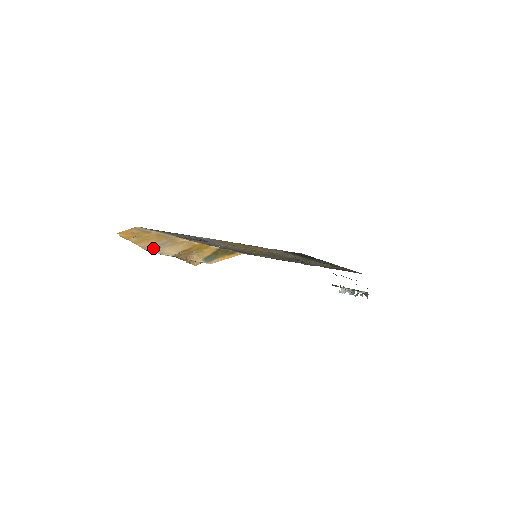
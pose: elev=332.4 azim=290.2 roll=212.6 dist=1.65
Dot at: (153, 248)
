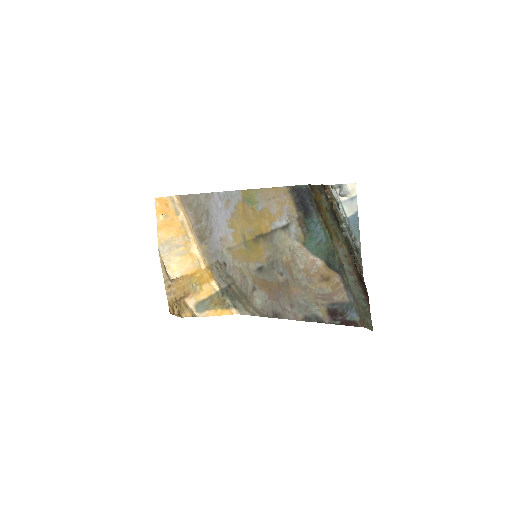
Dot at: (165, 250)
